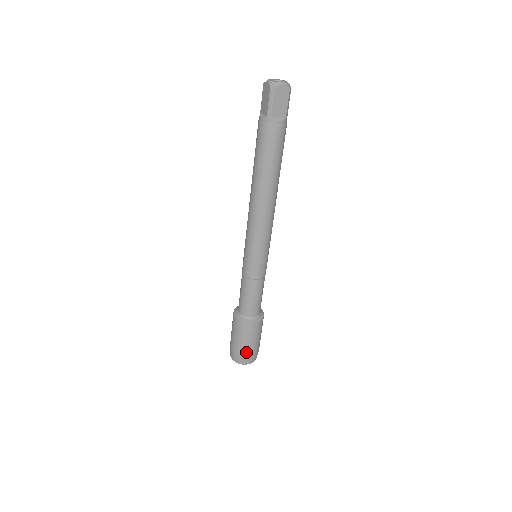
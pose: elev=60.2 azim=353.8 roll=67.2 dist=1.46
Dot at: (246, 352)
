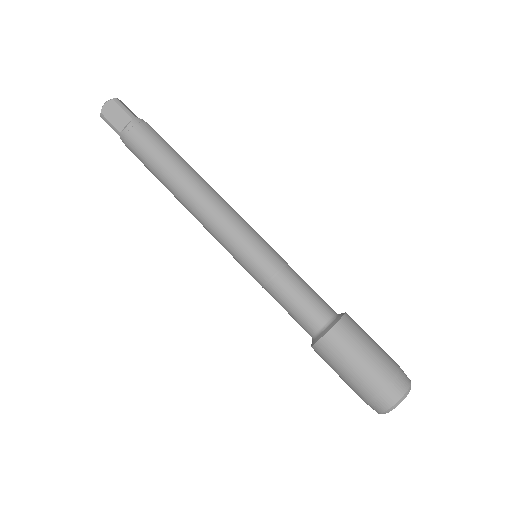
Dot at: (390, 360)
